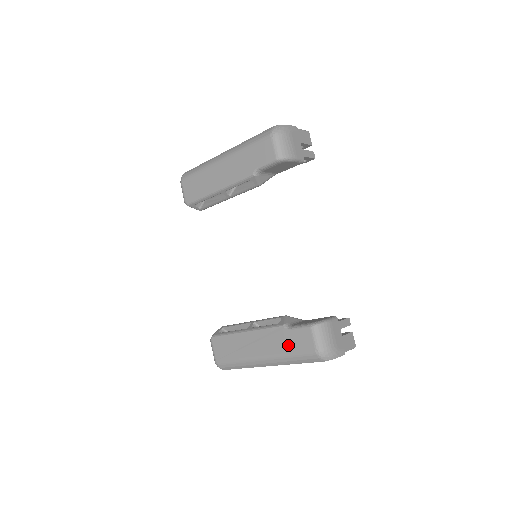
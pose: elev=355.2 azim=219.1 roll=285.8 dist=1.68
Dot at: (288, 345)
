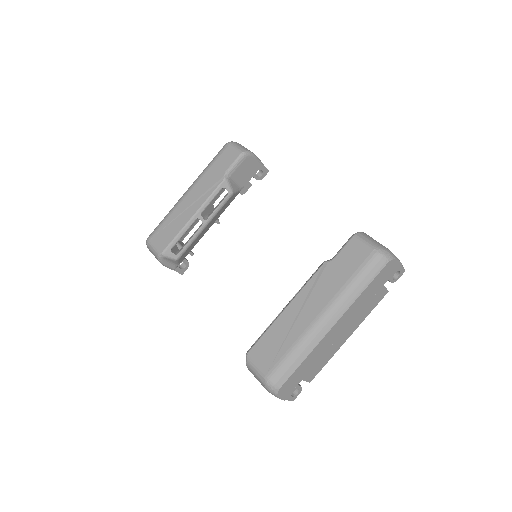
Dot at: (342, 273)
